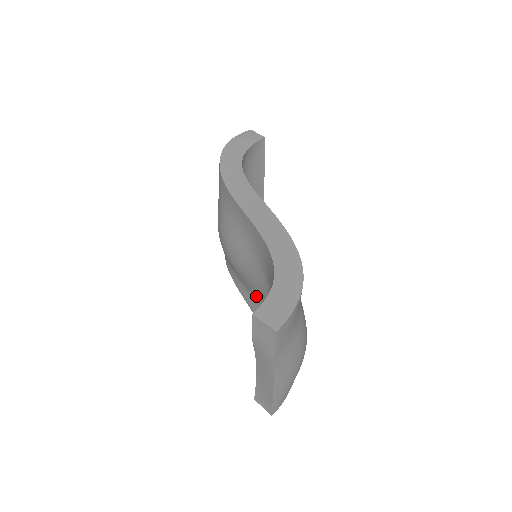
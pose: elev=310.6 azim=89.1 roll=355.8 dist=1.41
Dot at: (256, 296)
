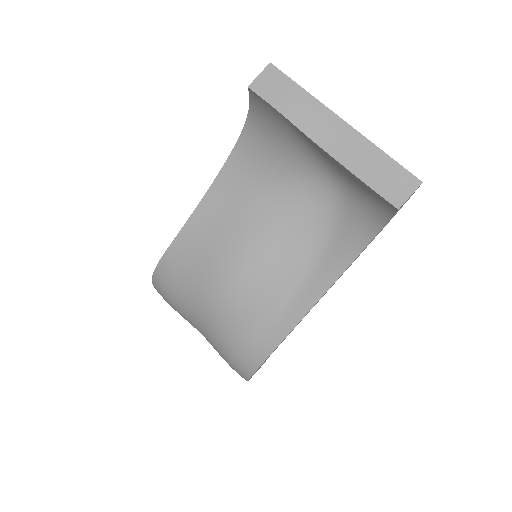
Dot at: (296, 262)
